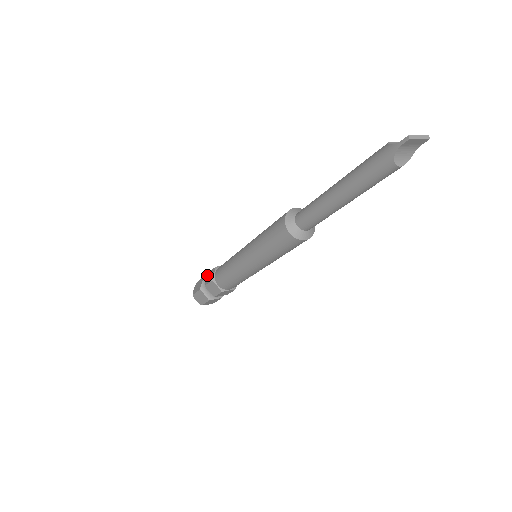
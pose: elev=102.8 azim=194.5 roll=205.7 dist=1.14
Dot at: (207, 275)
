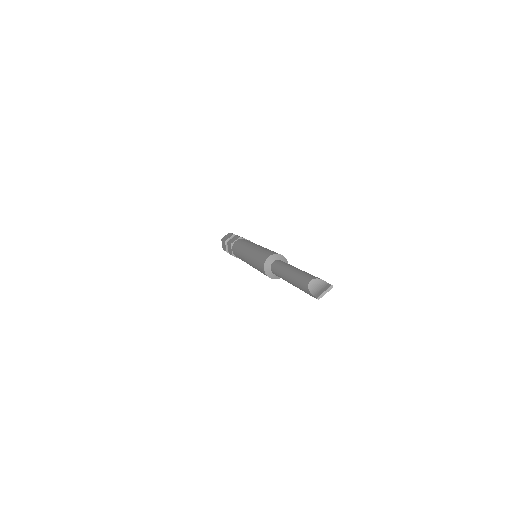
Dot at: occluded
